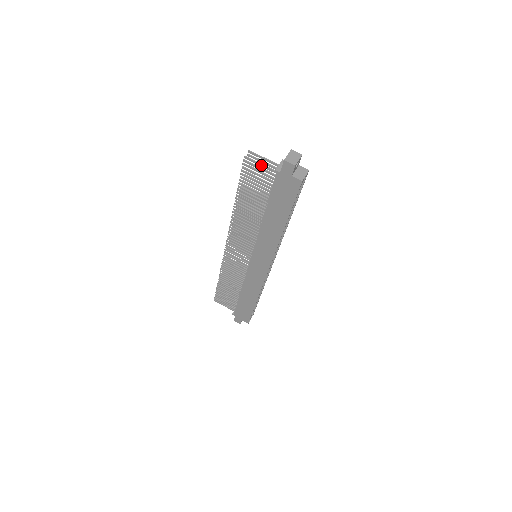
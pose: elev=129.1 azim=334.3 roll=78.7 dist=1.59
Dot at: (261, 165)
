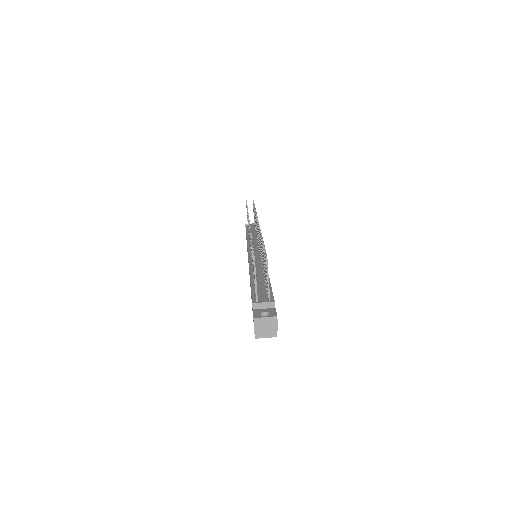
Dot at: (255, 281)
